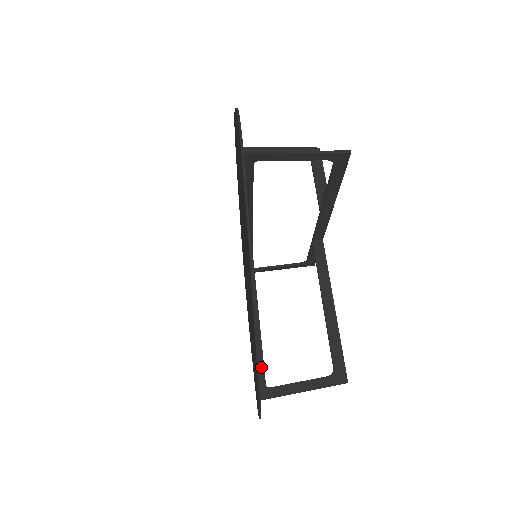
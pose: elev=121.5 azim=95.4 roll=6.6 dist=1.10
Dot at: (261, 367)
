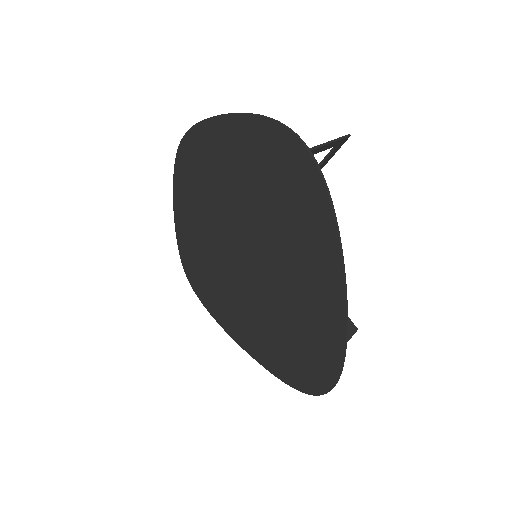
Dot at: occluded
